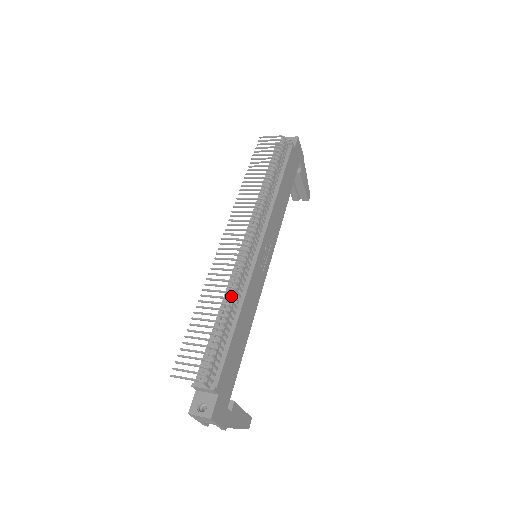
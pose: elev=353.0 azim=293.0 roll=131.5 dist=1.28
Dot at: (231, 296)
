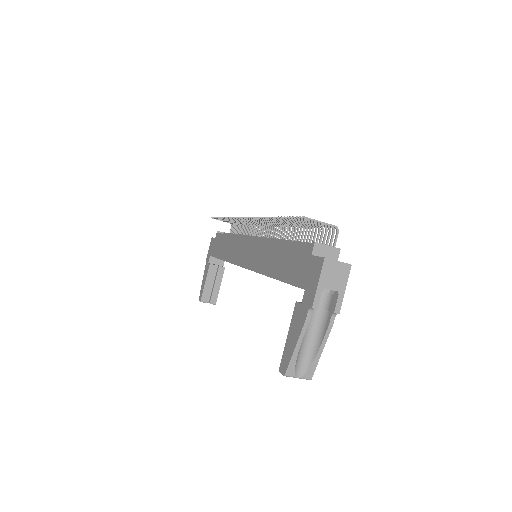
Dot at: (281, 239)
